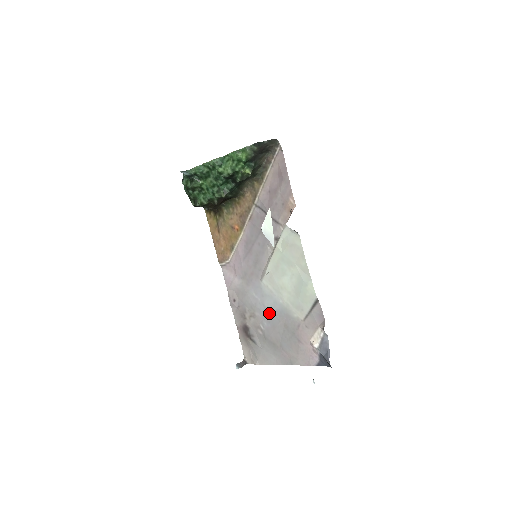
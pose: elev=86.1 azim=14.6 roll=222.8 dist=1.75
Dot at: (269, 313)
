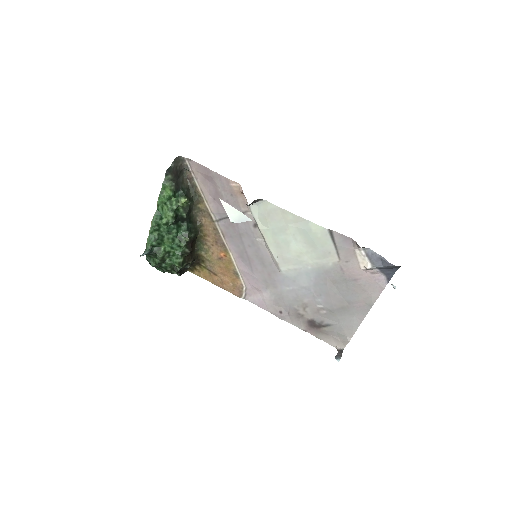
Dot at: (312, 288)
